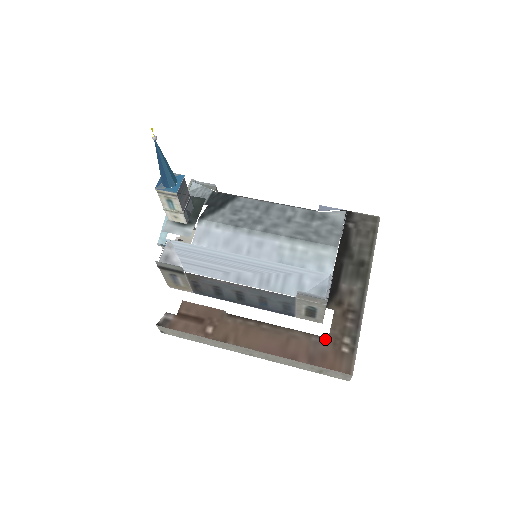
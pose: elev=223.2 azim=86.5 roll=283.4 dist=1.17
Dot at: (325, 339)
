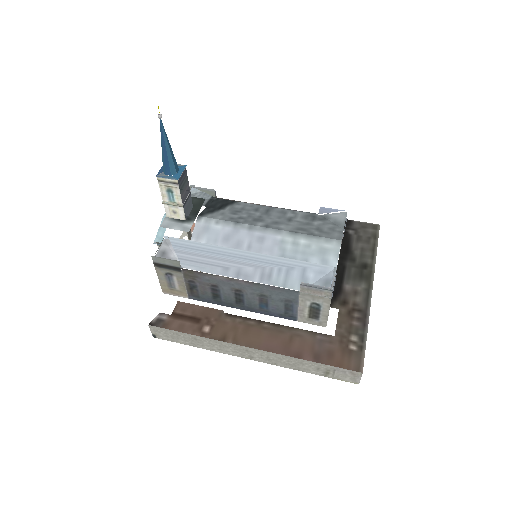
Dot at: (331, 337)
